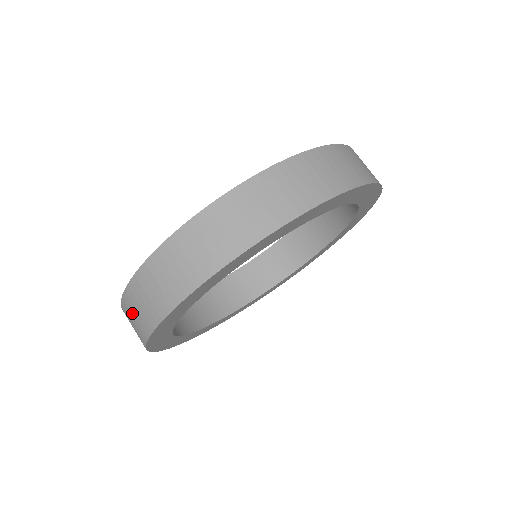
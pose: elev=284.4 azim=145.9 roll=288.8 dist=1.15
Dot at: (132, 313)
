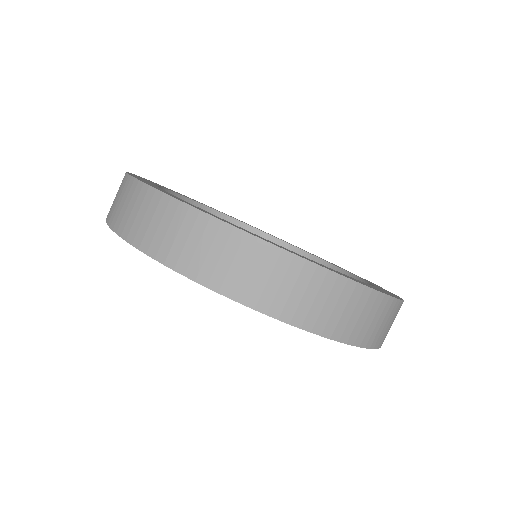
Dot at: occluded
